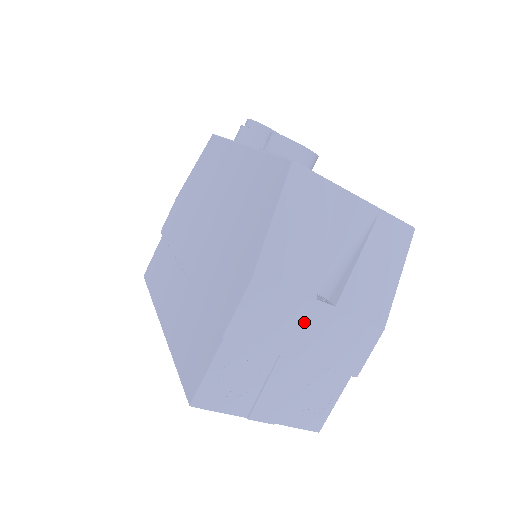
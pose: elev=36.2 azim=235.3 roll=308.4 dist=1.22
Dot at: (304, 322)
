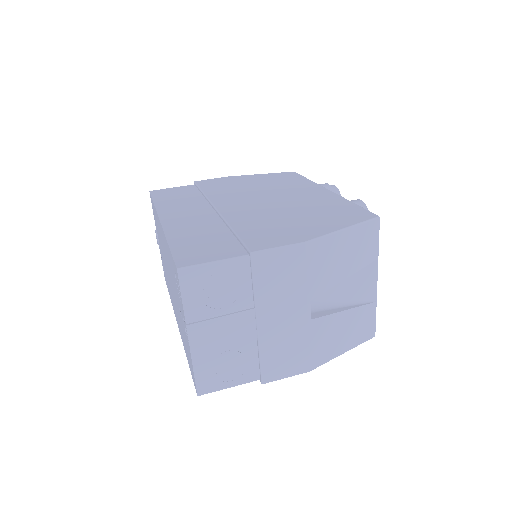
Dot at: (290, 305)
